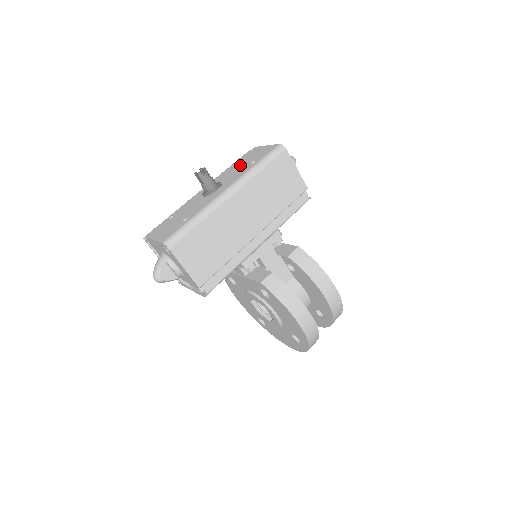
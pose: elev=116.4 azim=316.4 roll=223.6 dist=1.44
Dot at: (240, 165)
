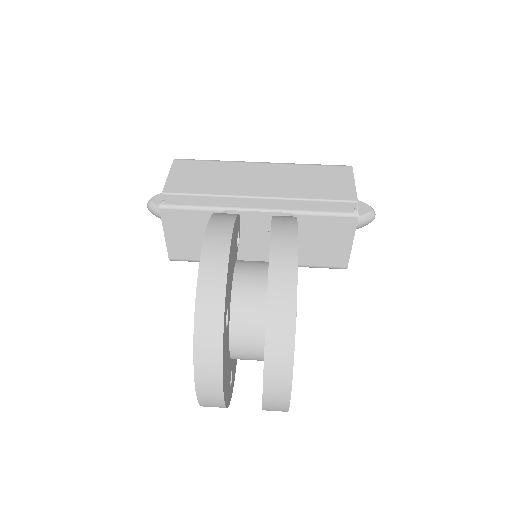
Dot at: occluded
